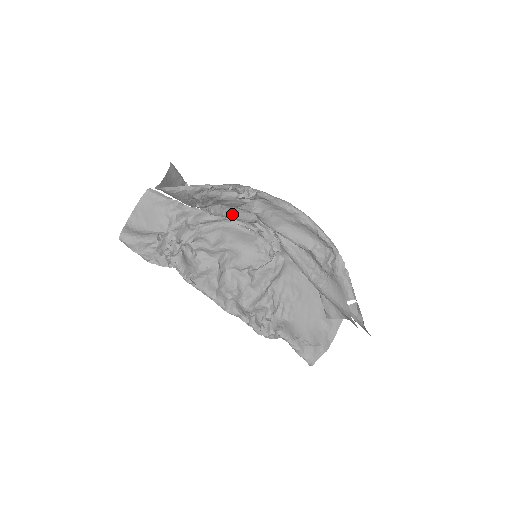
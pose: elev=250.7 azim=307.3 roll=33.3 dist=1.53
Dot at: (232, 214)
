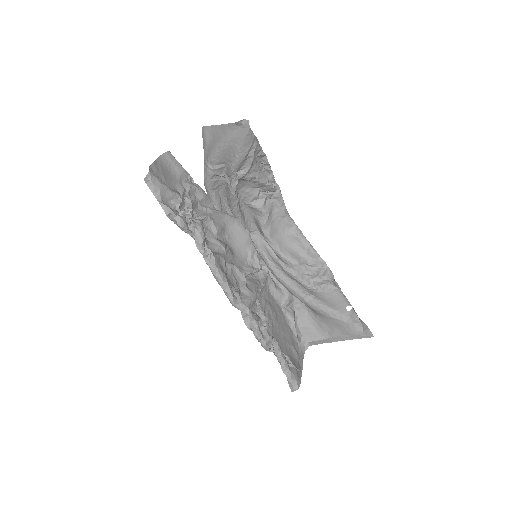
Dot at: (239, 209)
